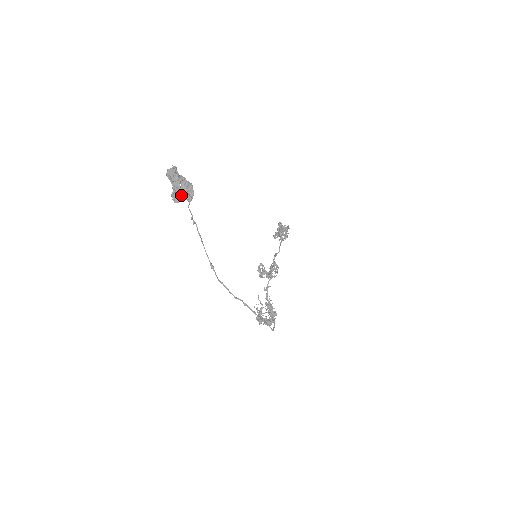
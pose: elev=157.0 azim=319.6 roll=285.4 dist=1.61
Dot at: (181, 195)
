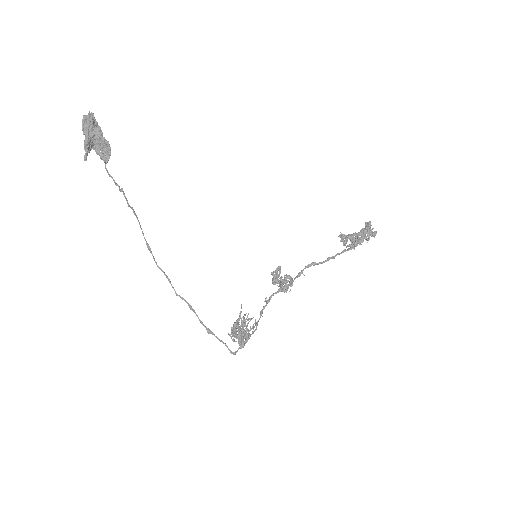
Dot at: (99, 152)
